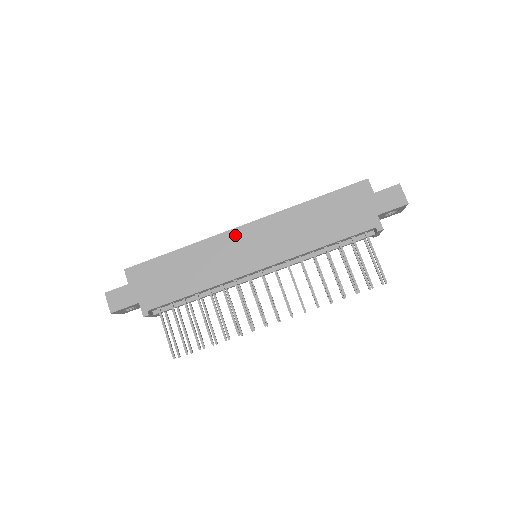
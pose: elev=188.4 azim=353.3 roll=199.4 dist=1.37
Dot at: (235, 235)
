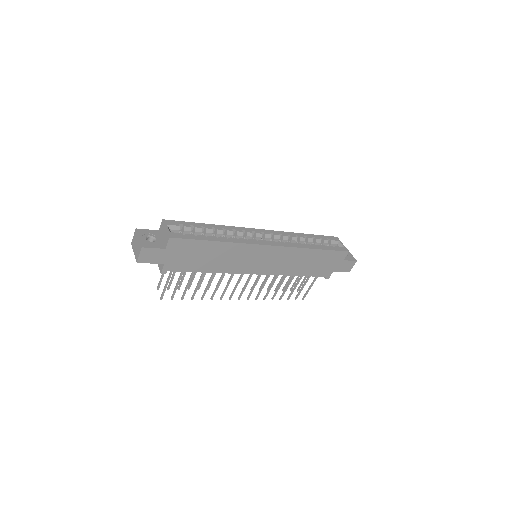
Dot at: (261, 249)
